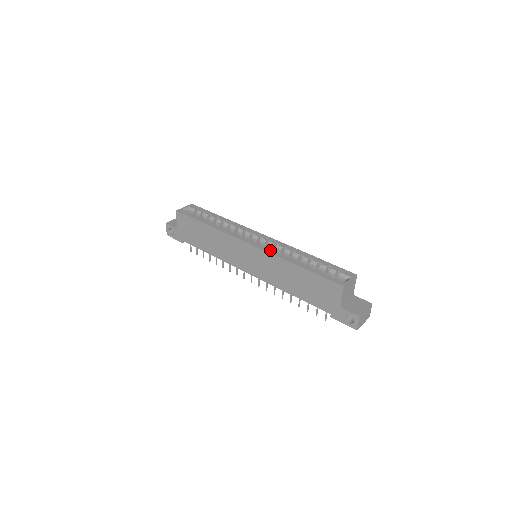
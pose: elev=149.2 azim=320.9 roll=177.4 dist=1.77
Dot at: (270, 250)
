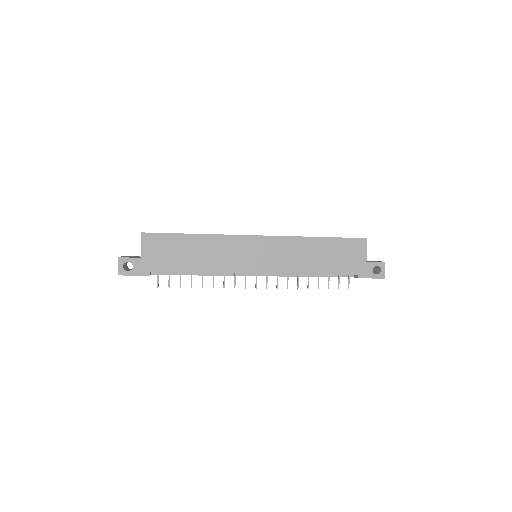
Dot at: (281, 236)
